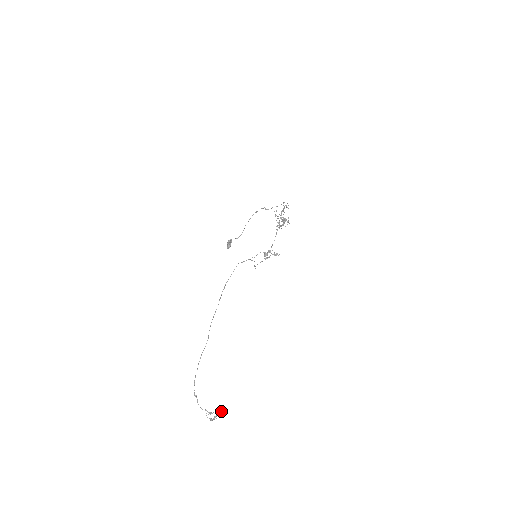
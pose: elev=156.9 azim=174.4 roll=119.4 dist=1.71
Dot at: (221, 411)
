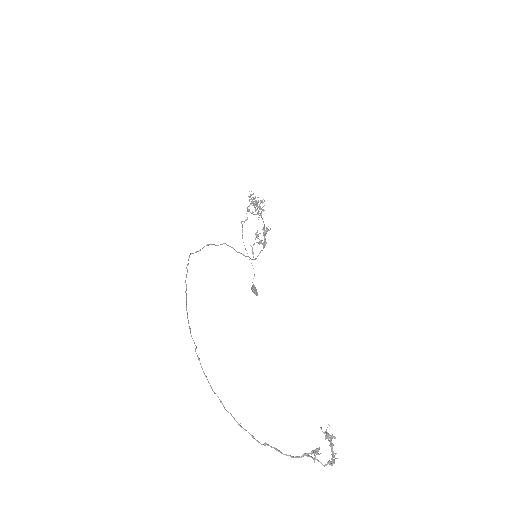
Dot at: (327, 435)
